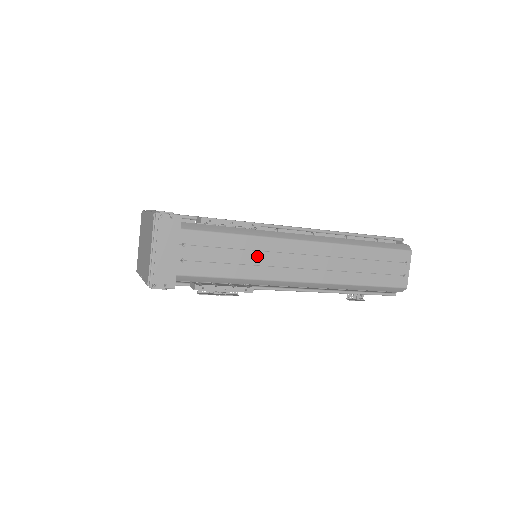
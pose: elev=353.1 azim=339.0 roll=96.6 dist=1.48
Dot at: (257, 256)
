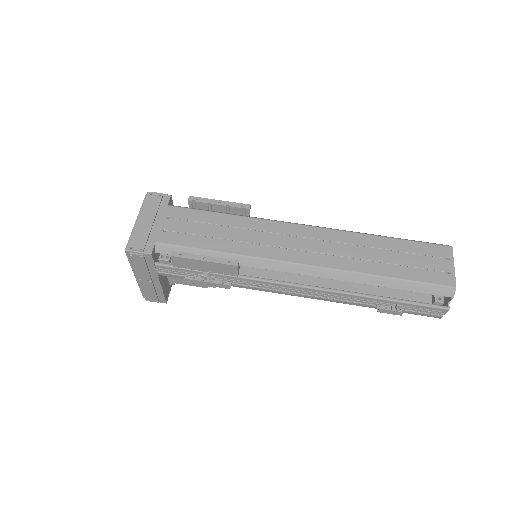
Dot at: (246, 234)
